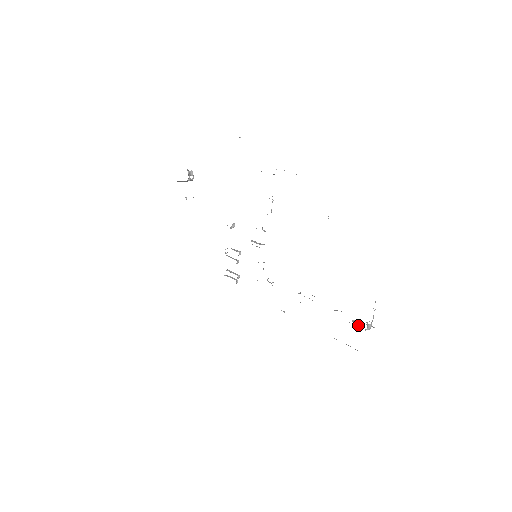
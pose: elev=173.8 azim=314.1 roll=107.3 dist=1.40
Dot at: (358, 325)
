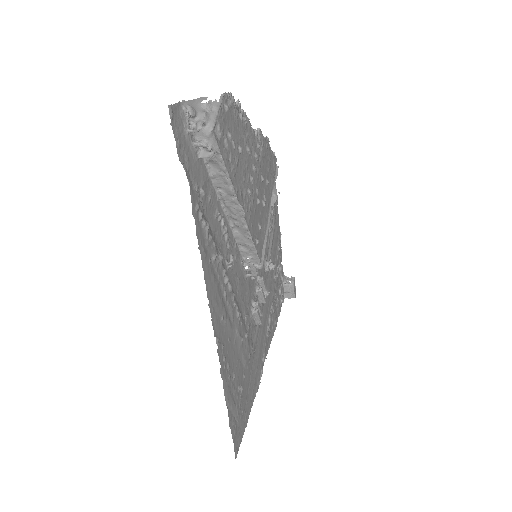
Dot at: (199, 143)
